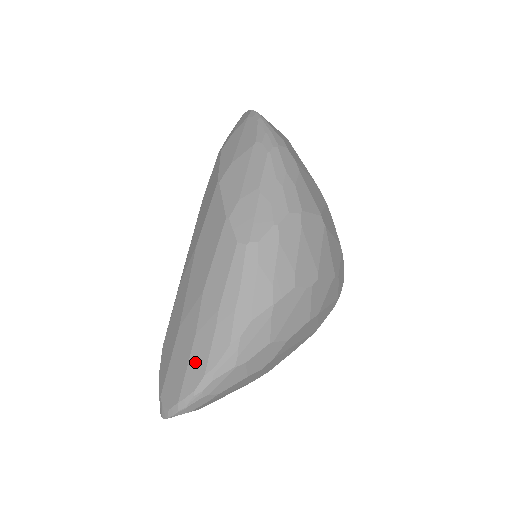
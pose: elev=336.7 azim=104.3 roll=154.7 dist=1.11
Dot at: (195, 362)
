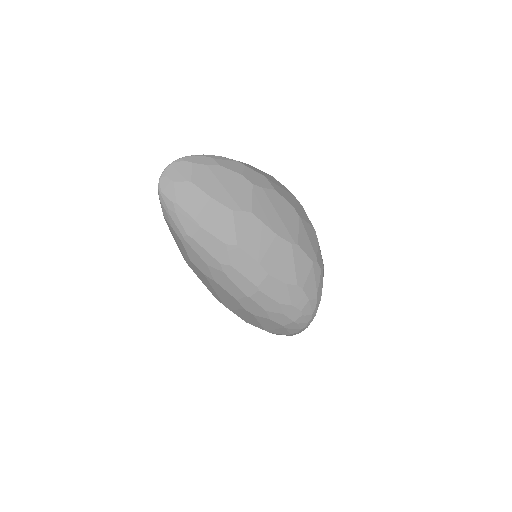
Dot at: occluded
